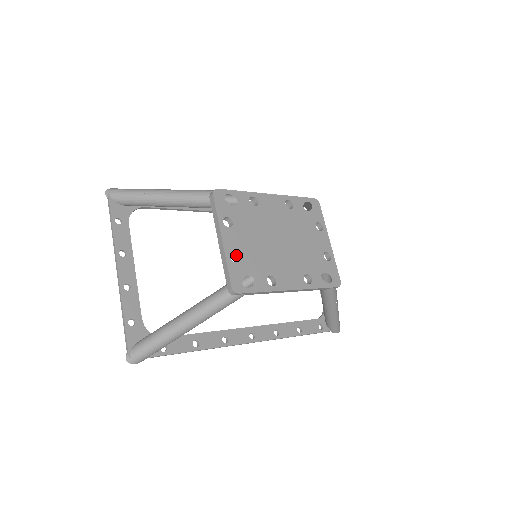
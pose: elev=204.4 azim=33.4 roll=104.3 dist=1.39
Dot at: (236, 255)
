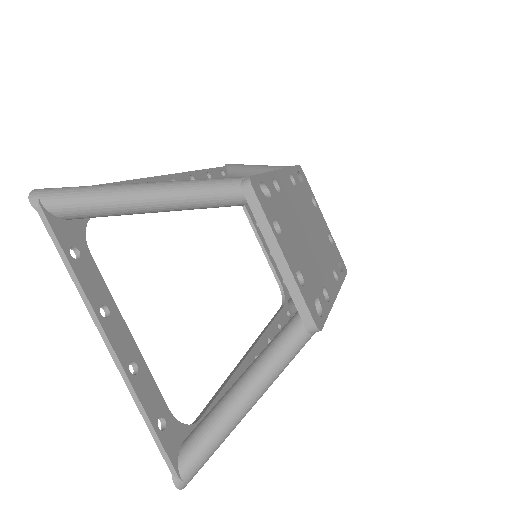
Dot at: occluded
